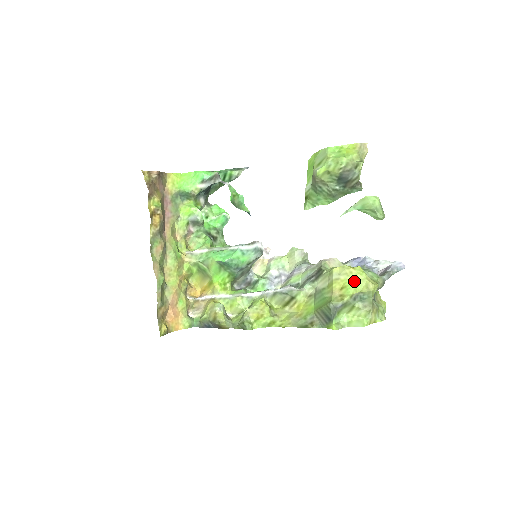
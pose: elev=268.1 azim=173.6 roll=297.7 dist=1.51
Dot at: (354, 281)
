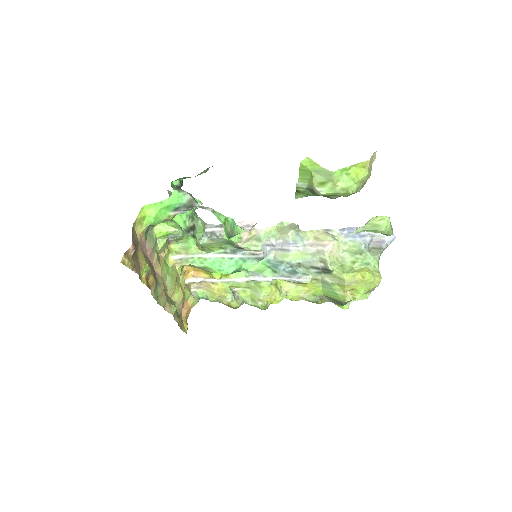
Dot at: (364, 286)
